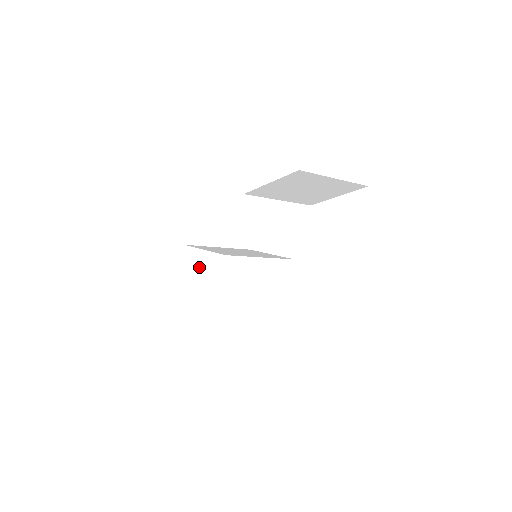
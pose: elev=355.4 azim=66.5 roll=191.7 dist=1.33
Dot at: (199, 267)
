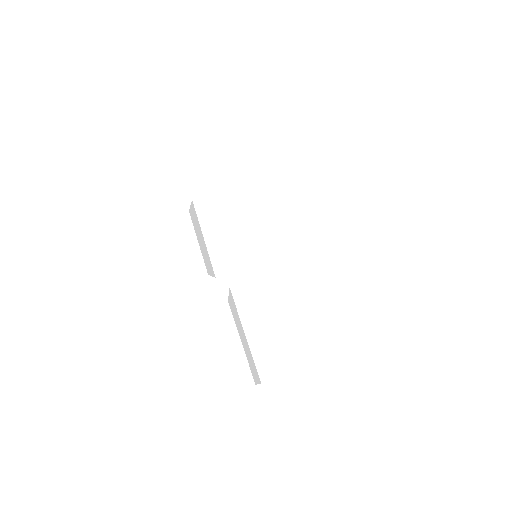
Dot at: (201, 236)
